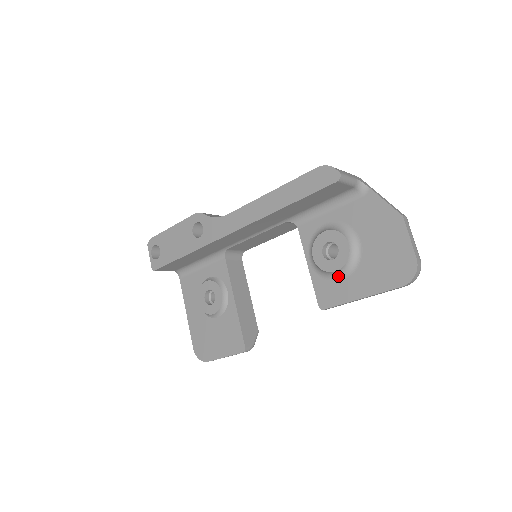
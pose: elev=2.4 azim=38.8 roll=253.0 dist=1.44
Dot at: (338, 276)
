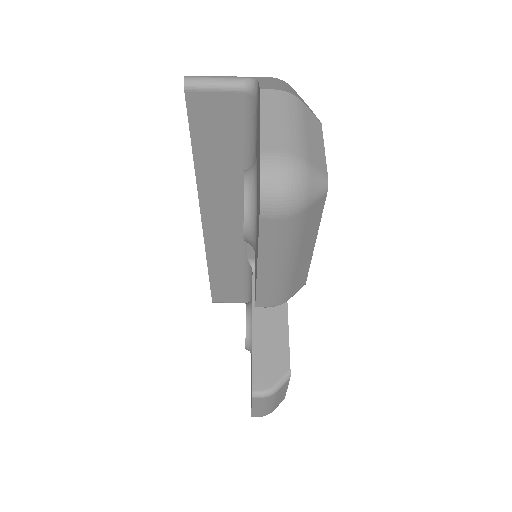
Dot at: (253, 243)
